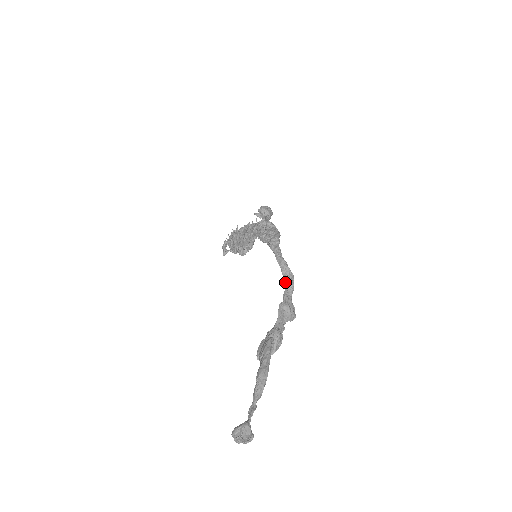
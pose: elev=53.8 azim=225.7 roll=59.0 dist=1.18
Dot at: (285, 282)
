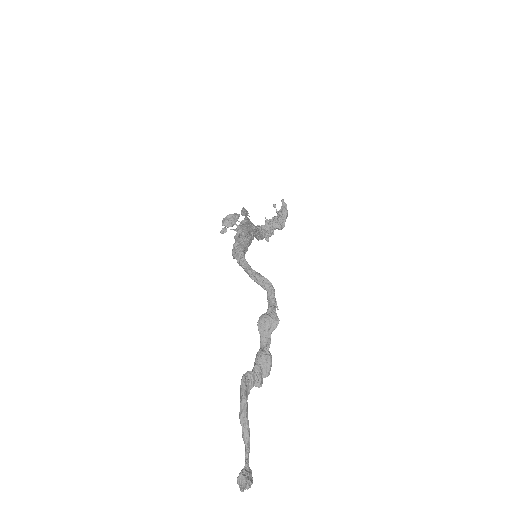
Dot at: occluded
